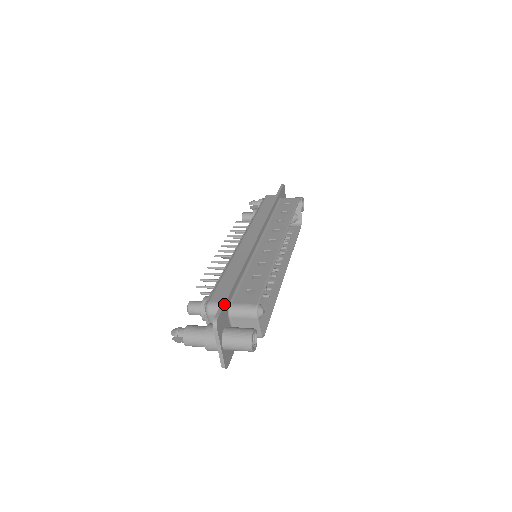
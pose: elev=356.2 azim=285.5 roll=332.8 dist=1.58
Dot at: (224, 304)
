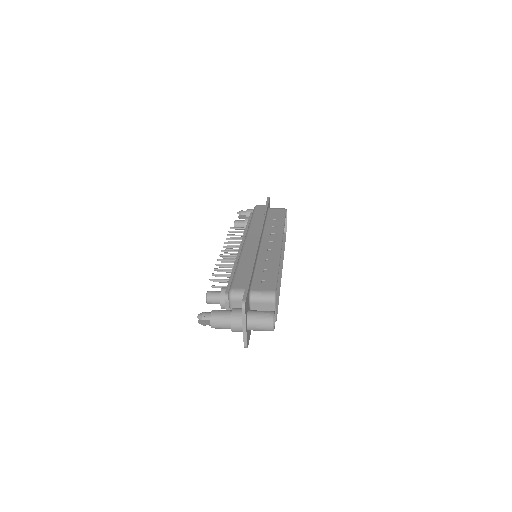
Dot at: (248, 290)
